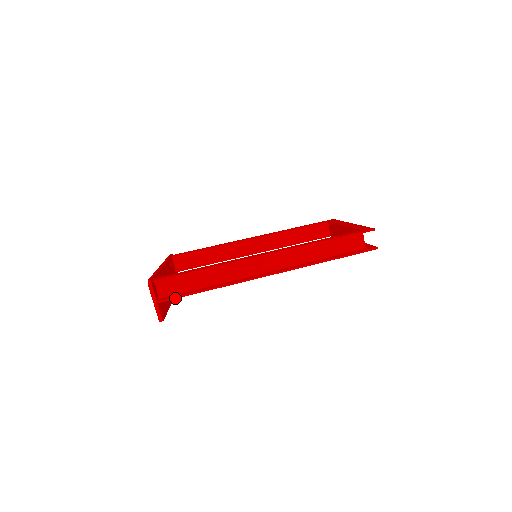
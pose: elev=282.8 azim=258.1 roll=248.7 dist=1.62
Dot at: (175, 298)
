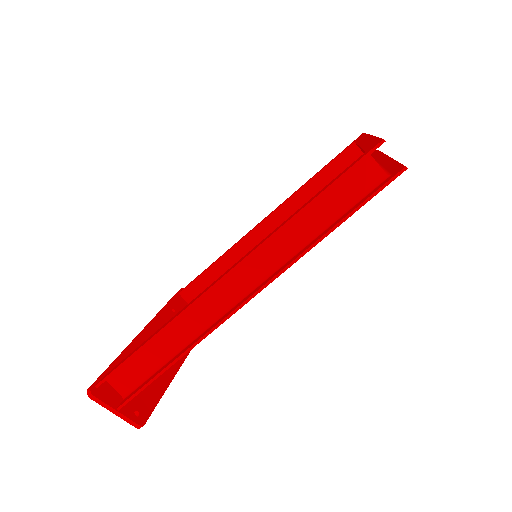
Dot at: (136, 394)
